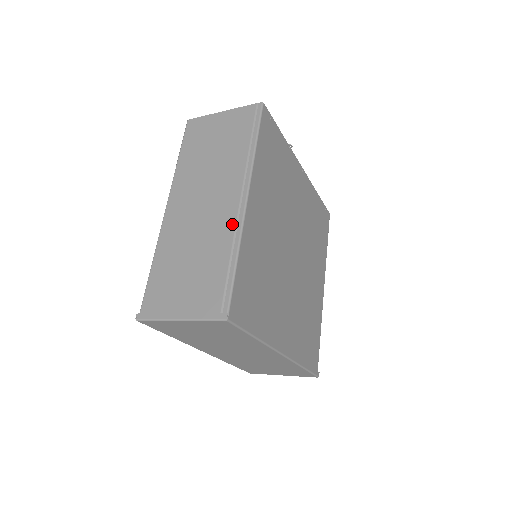
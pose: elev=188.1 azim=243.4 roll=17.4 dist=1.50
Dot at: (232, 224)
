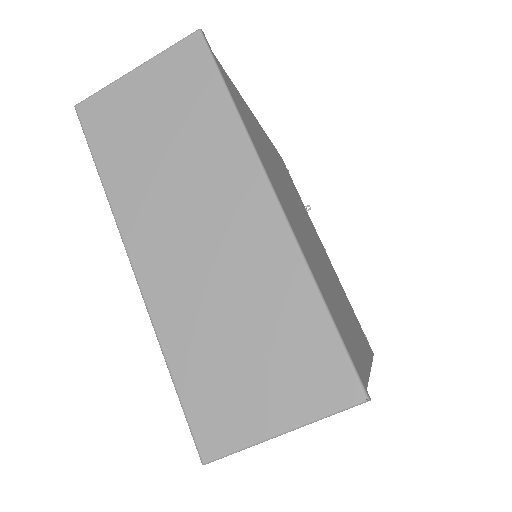
Dot at: occluded
